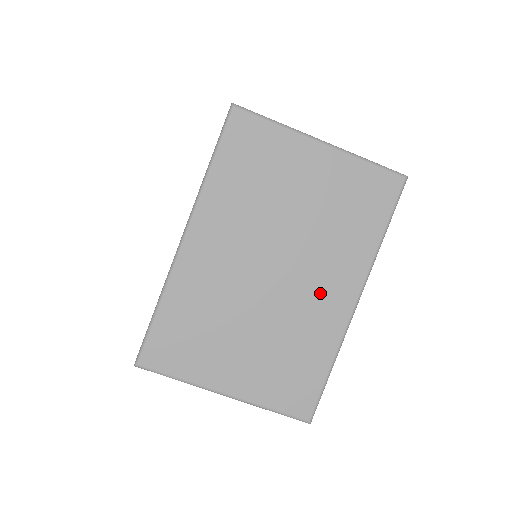
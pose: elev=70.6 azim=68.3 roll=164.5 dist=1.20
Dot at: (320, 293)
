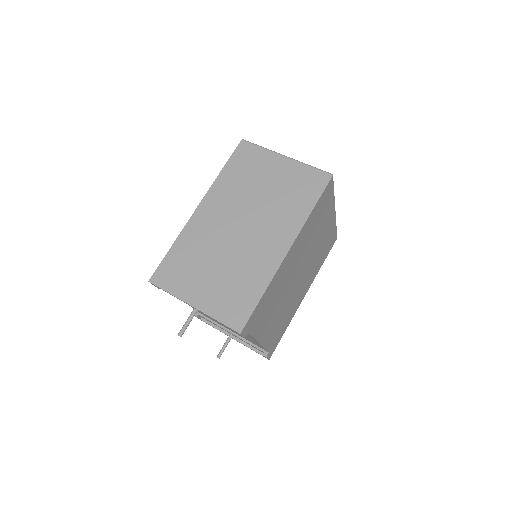
Dot at: occluded
